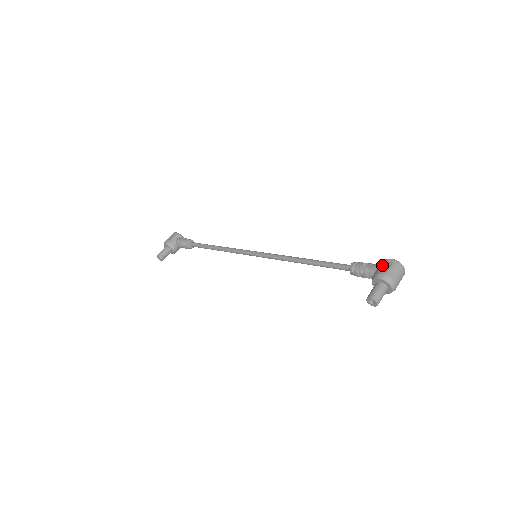
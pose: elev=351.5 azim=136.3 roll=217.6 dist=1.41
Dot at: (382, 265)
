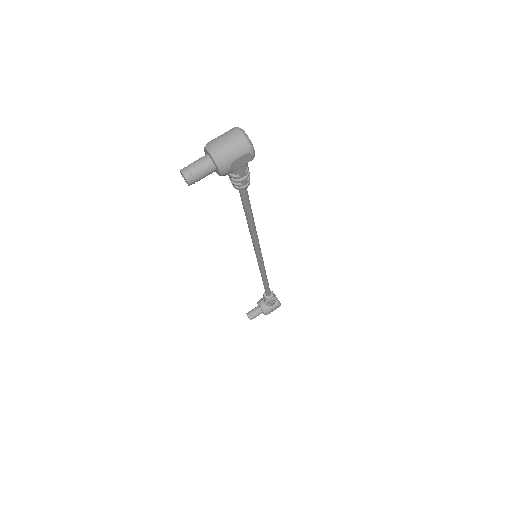
Dot at: occluded
